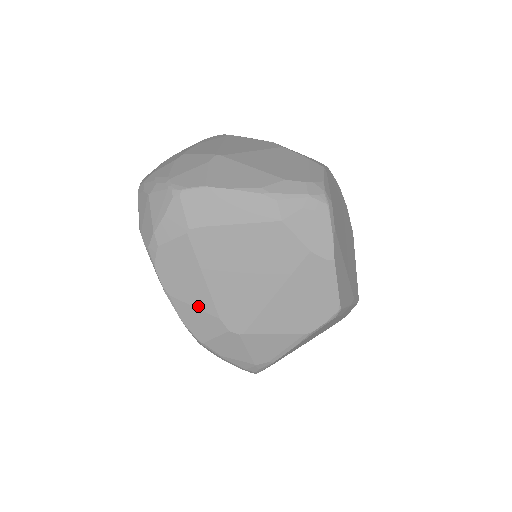
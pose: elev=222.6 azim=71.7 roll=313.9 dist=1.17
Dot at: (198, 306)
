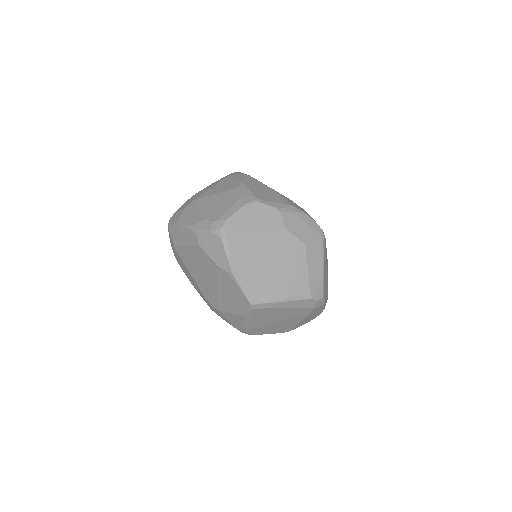
Dot at: (197, 288)
